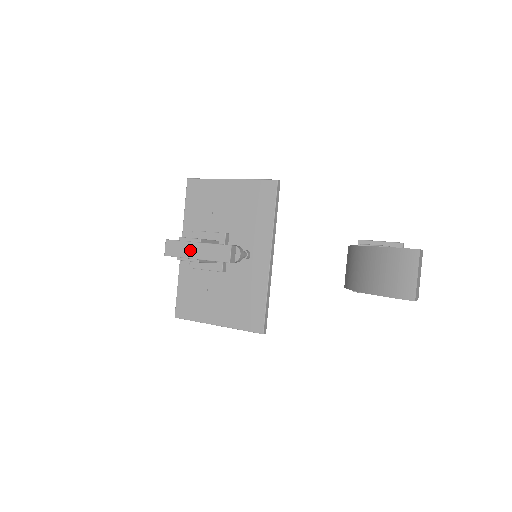
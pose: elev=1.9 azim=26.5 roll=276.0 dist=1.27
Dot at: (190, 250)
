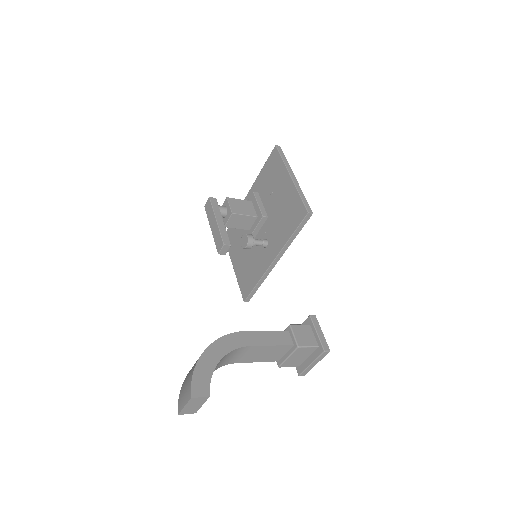
Dot at: (212, 220)
